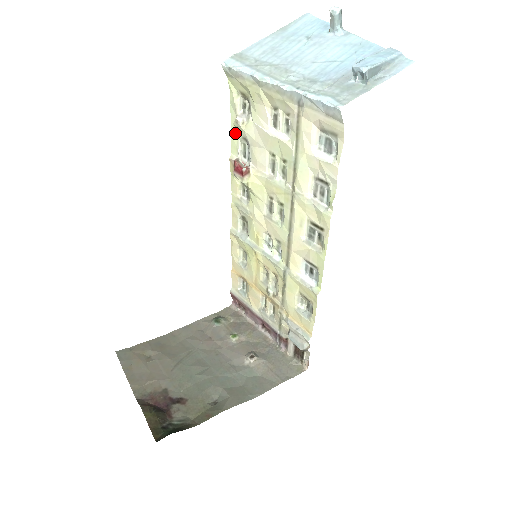
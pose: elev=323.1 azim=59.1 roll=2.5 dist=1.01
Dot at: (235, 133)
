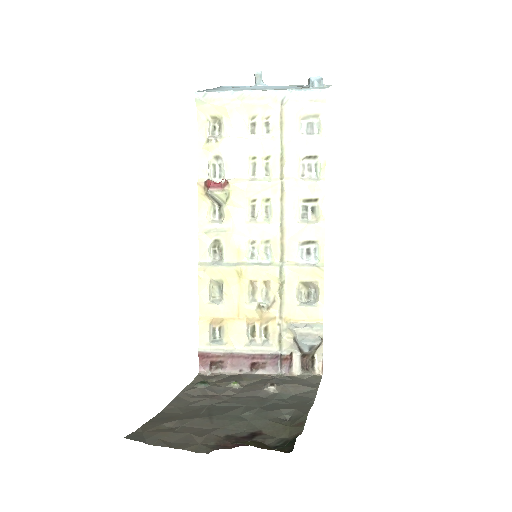
Dot at: (204, 156)
